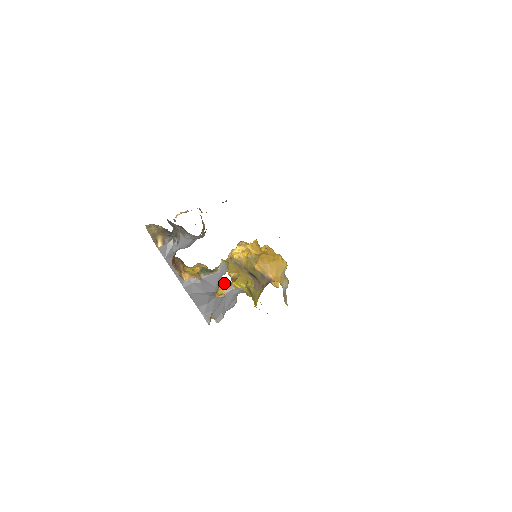
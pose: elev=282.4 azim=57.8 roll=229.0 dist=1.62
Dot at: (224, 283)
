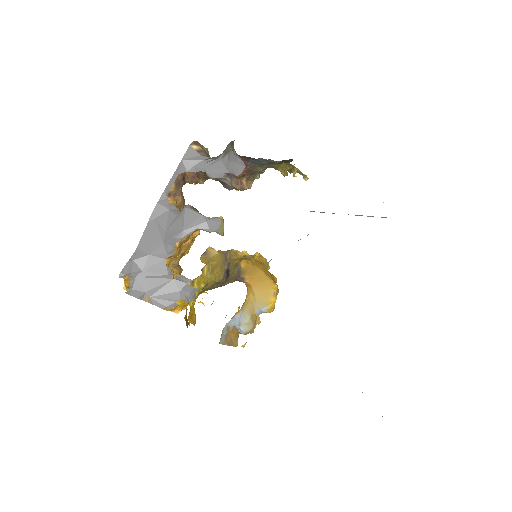
Dot at: occluded
